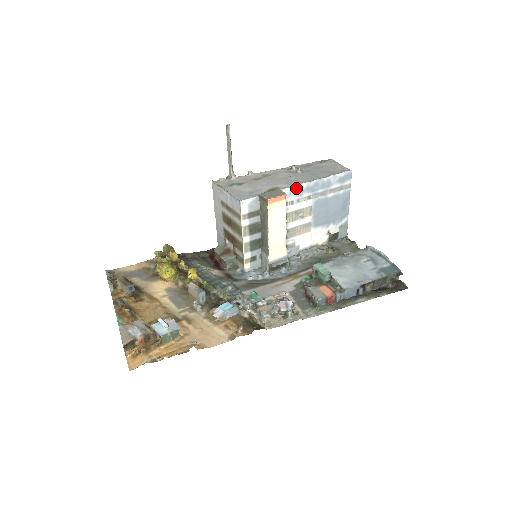
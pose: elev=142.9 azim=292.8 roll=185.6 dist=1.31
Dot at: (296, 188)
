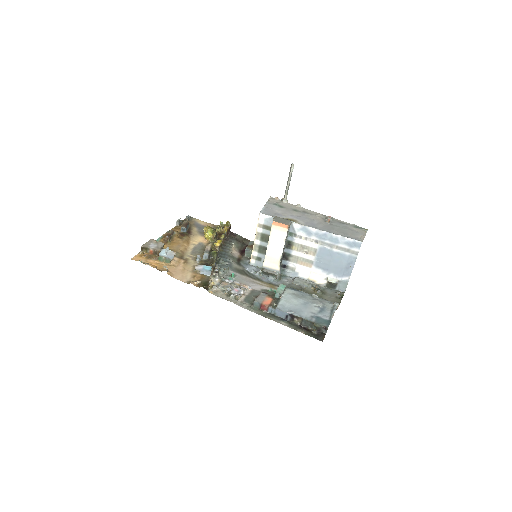
Dot at: (306, 228)
